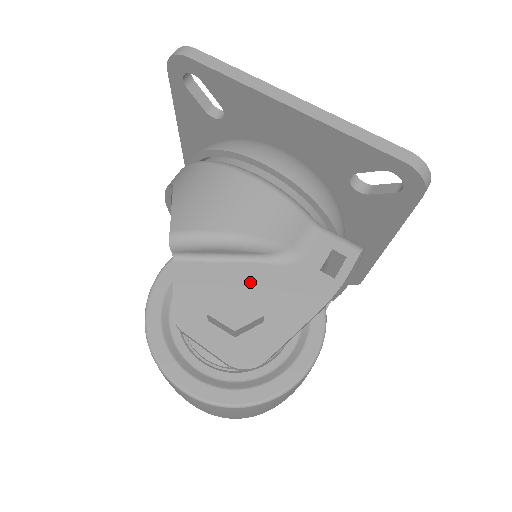
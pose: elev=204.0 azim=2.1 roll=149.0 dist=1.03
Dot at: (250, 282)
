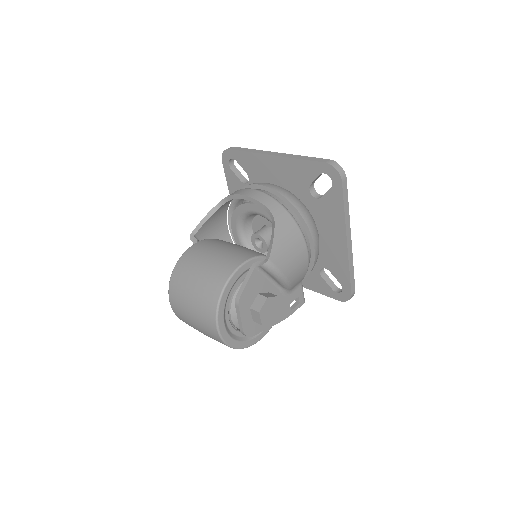
Dot at: (278, 305)
